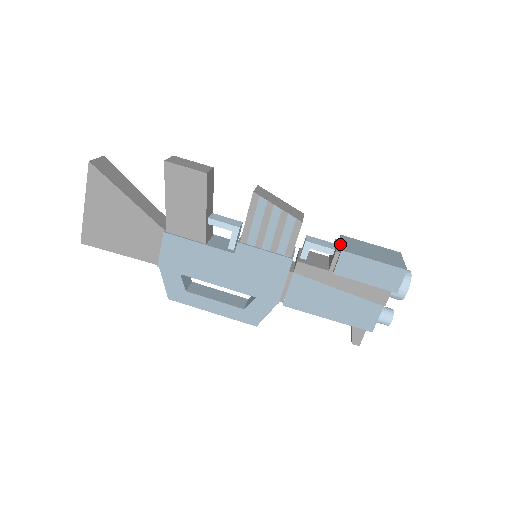
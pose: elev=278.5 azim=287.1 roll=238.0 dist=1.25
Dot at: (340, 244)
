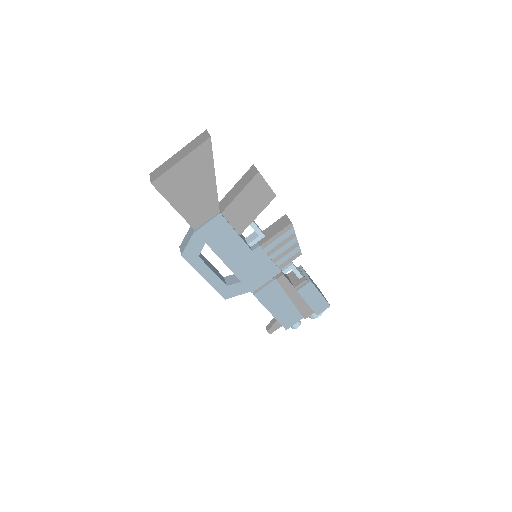
Dot at: (305, 274)
